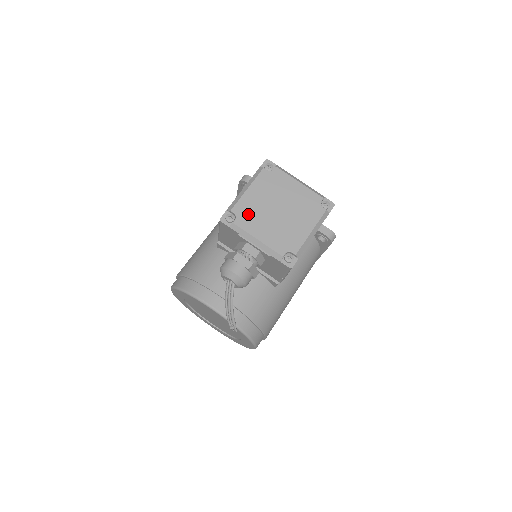
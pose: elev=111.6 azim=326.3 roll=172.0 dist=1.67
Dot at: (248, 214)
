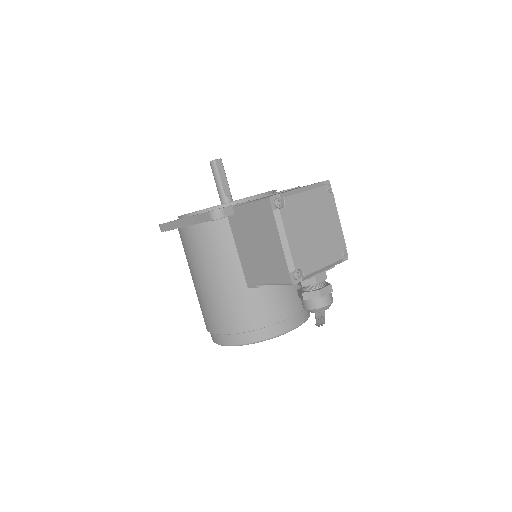
Dot at: (305, 258)
